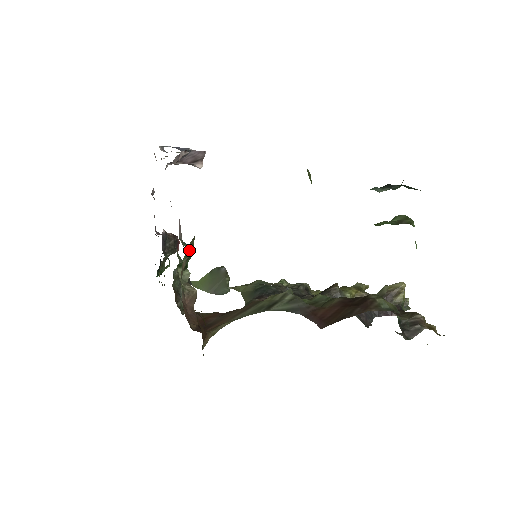
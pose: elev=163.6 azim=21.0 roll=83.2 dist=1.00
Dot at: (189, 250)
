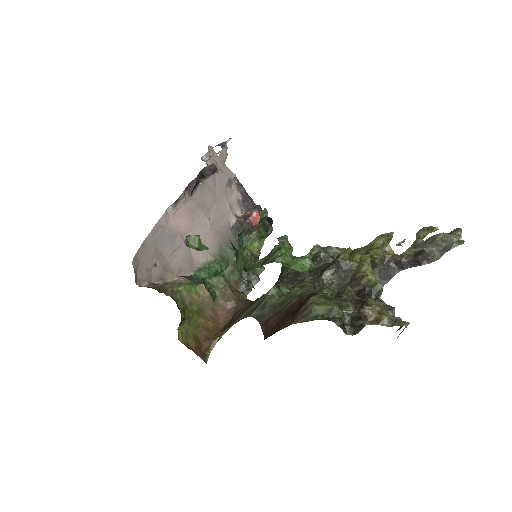
Dot at: occluded
